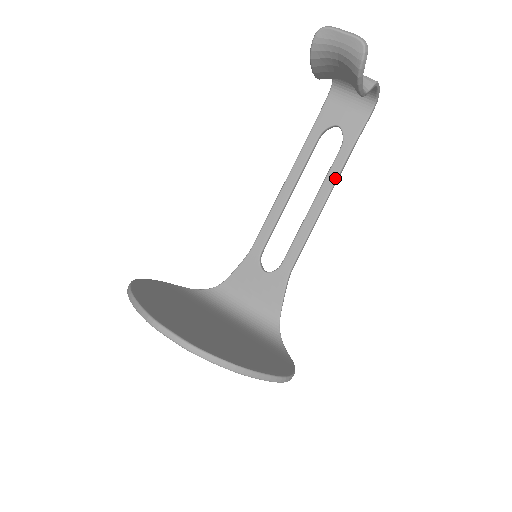
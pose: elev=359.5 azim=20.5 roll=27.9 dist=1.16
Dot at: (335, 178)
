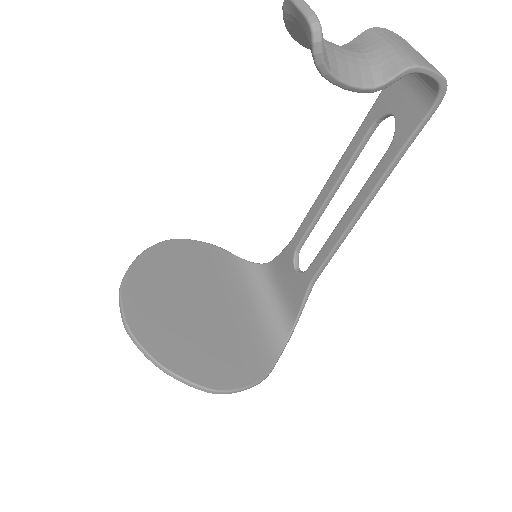
Dot at: (372, 189)
